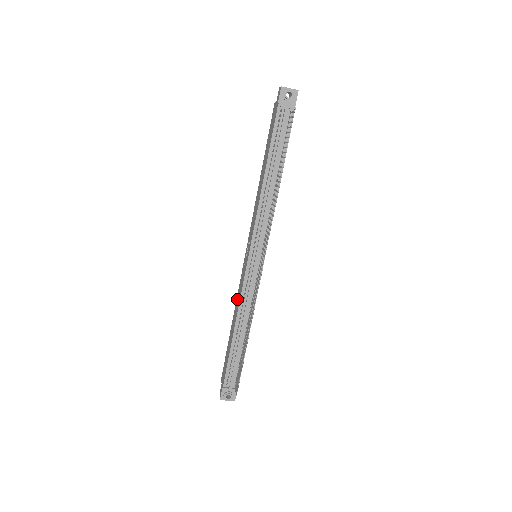
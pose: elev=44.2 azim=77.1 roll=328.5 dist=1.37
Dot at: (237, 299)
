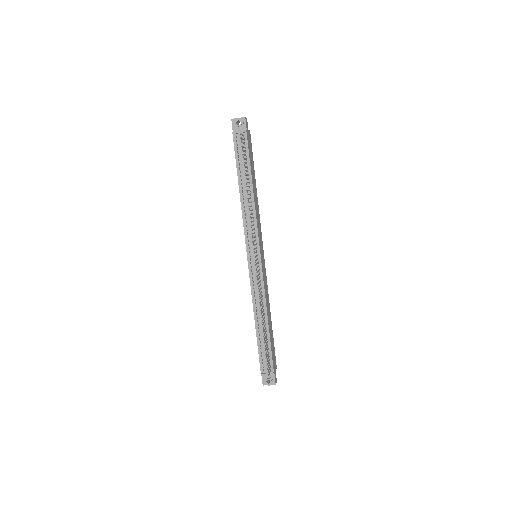
Dot at: occluded
